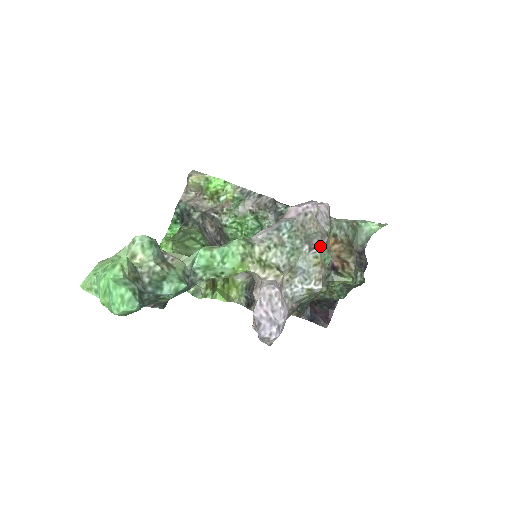
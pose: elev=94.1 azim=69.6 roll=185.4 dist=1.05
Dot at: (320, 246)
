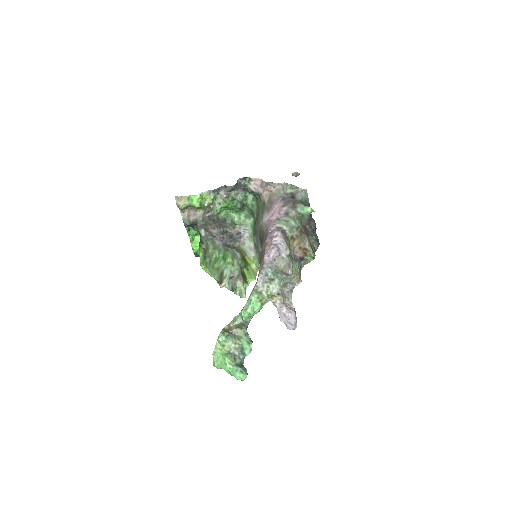
Dot at: (291, 272)
